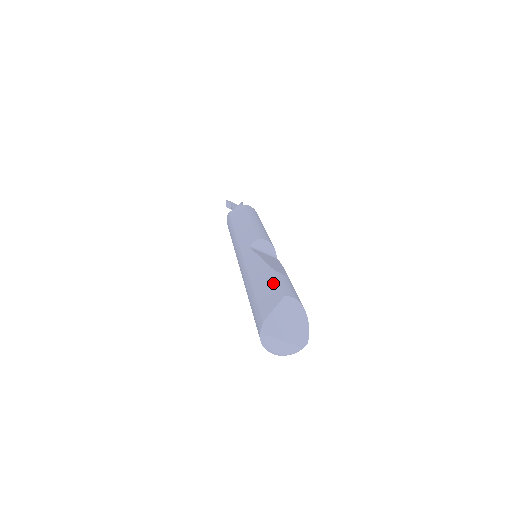
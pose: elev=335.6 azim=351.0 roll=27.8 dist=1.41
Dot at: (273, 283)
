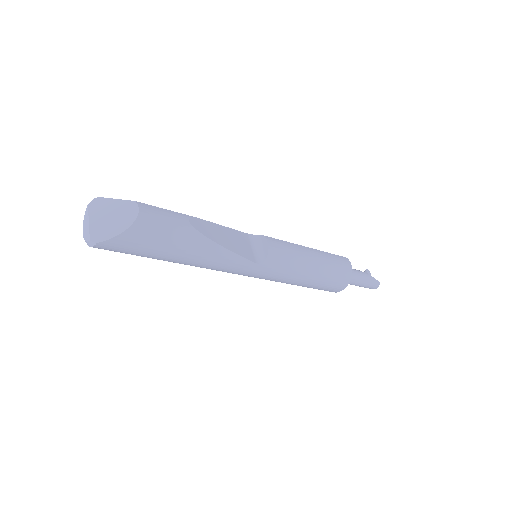
Dot at: (165, 209)
